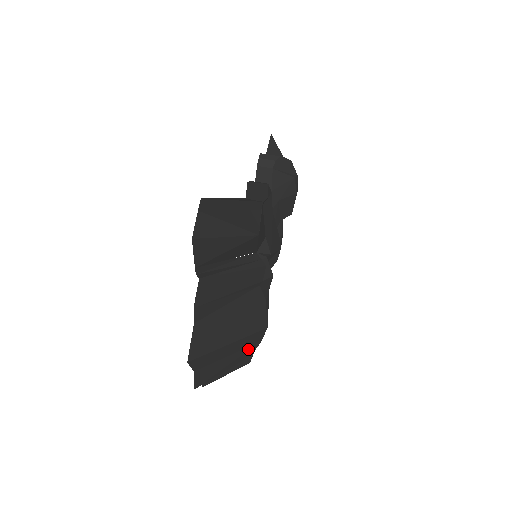
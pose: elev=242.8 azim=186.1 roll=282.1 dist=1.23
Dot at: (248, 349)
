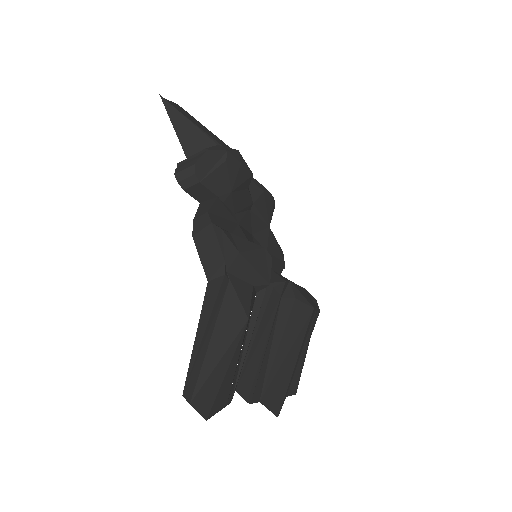
Dot at: (311, 325)
